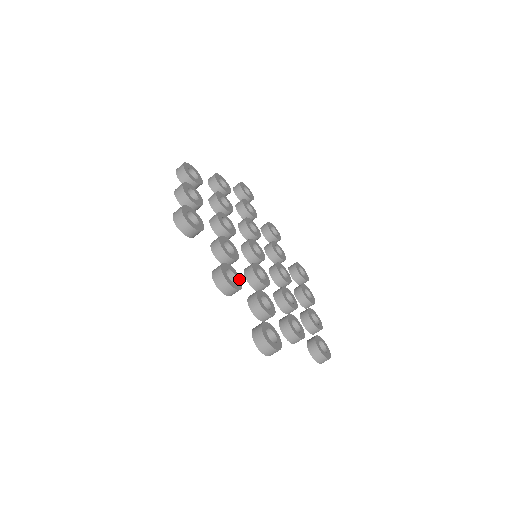
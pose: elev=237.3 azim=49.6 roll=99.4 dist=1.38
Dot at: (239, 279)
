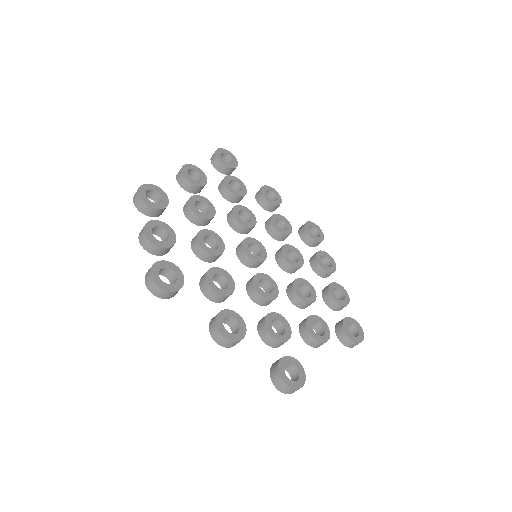
Dot at: (241, 321)
